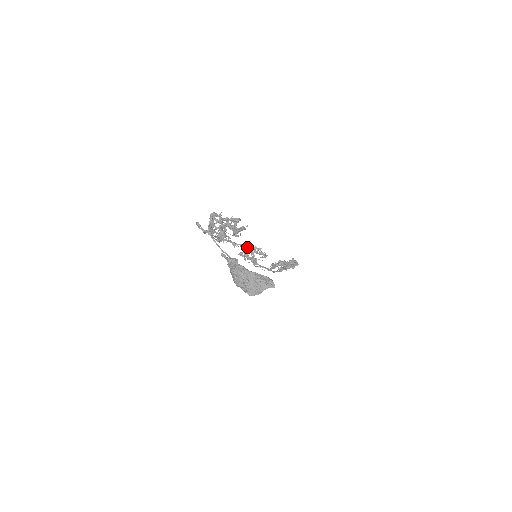
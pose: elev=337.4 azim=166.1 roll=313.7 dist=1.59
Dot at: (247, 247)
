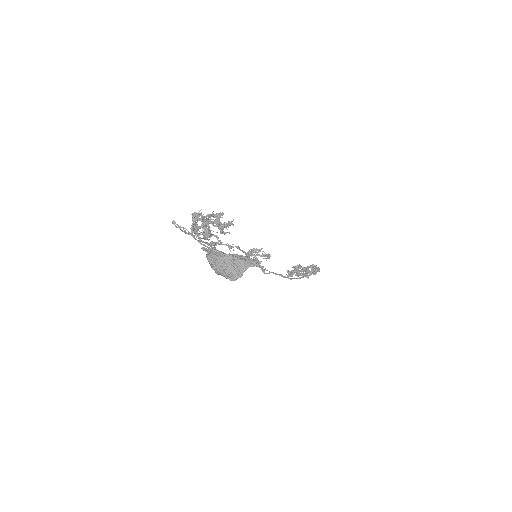
Dot at: occluded
